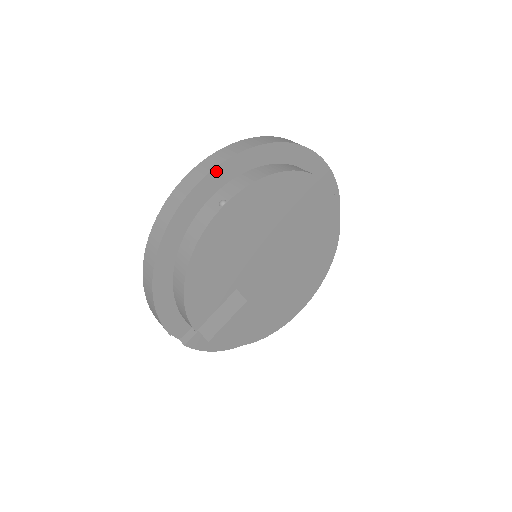
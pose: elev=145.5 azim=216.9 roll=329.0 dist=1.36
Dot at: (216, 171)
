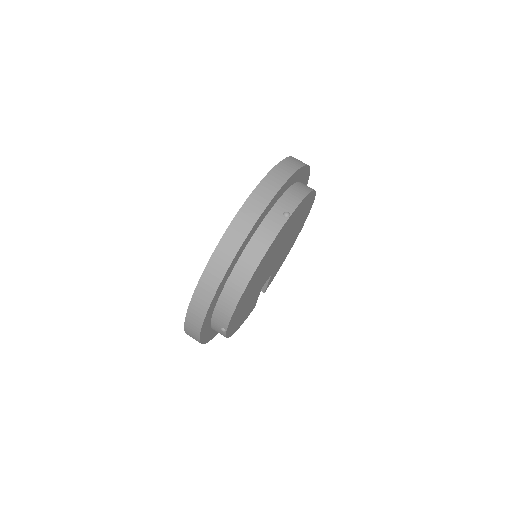
Dot at: (202, 328)
